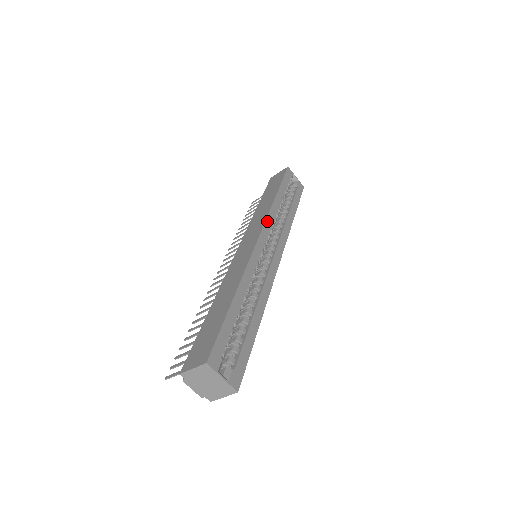
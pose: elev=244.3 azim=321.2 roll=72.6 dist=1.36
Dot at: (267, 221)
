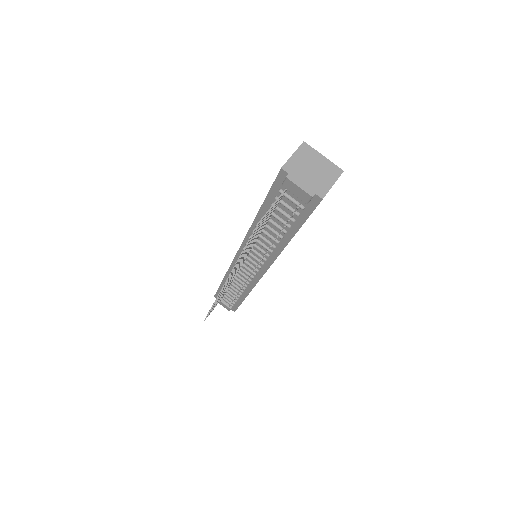
Dot at: occluded
